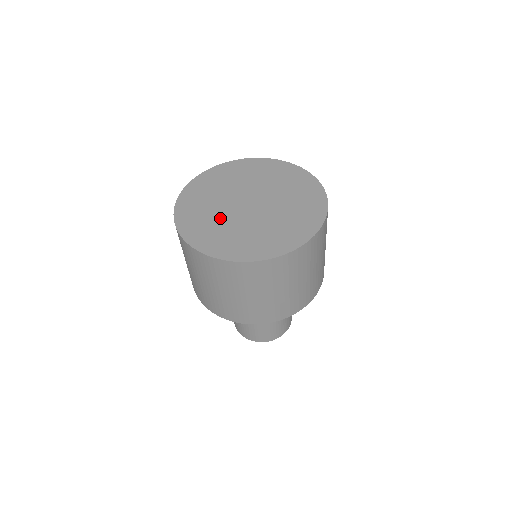
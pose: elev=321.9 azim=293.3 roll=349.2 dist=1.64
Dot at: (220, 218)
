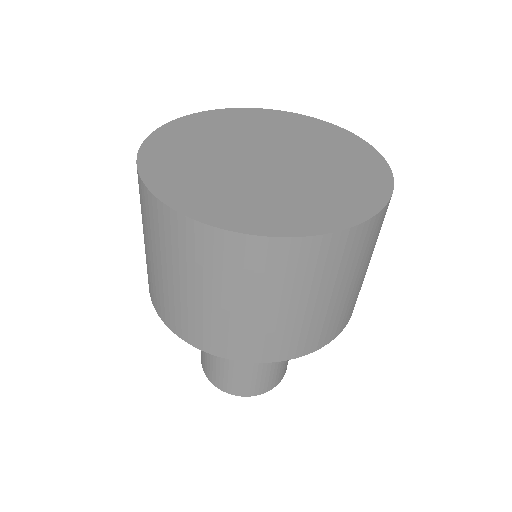
Dot at: (235, 181)
